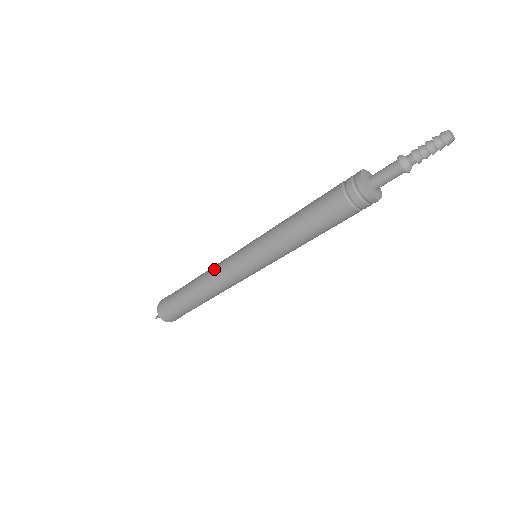
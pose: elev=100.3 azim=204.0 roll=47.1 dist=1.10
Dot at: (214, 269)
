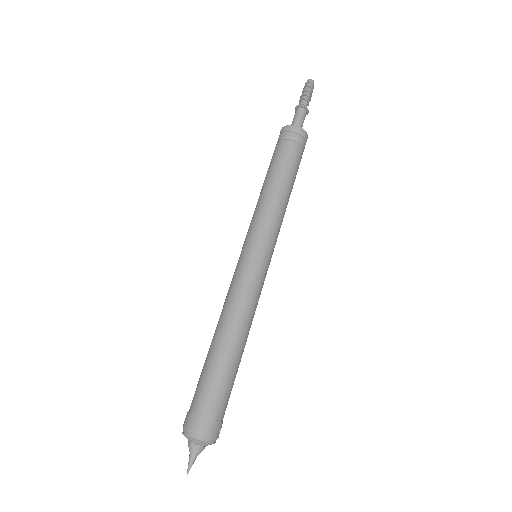
Dot at: (227, 300)
